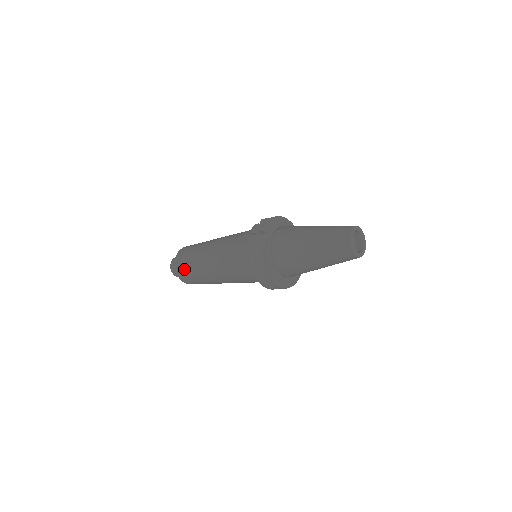
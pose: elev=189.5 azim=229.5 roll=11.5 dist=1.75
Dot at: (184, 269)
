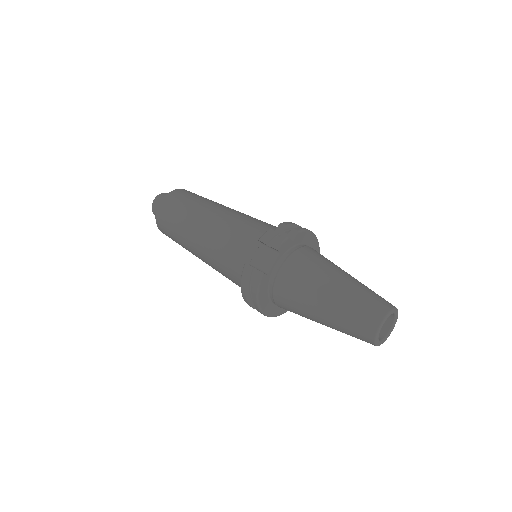
Dot at: (166, 222)
